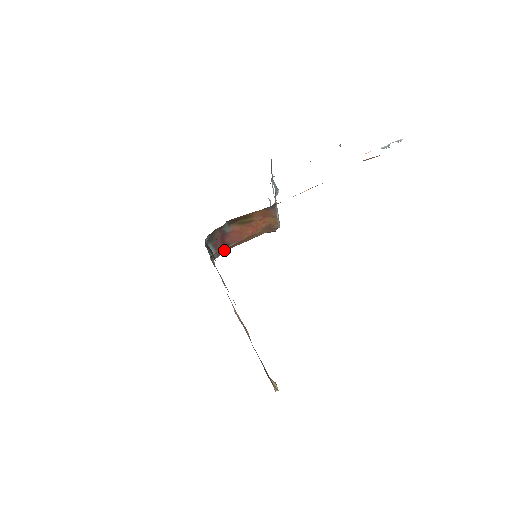
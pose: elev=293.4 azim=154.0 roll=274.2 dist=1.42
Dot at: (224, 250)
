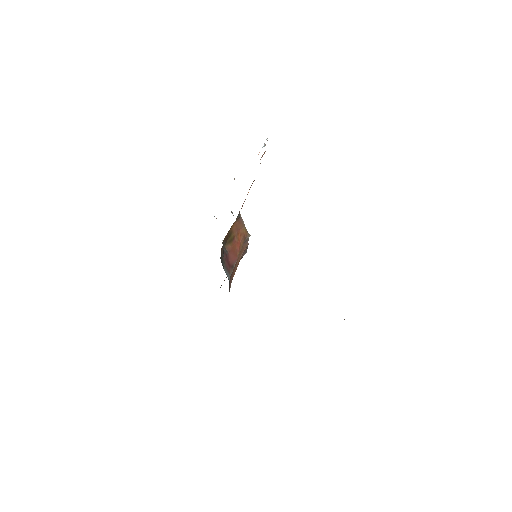
Dot at: (230, 280)
